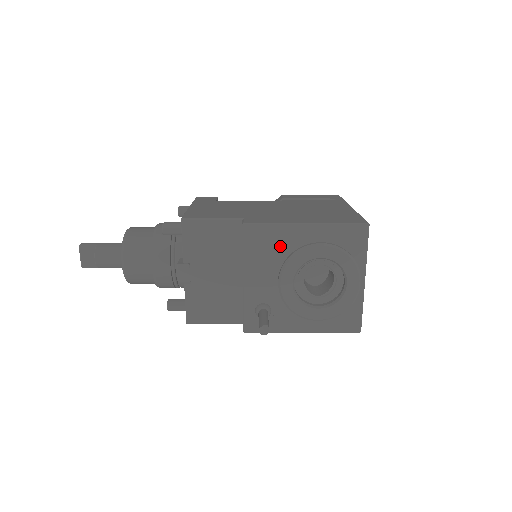
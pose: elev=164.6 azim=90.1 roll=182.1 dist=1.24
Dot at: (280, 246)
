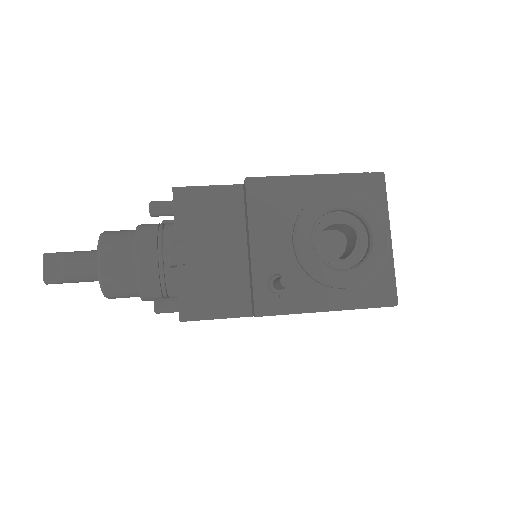
Dot at: (290, 202)
